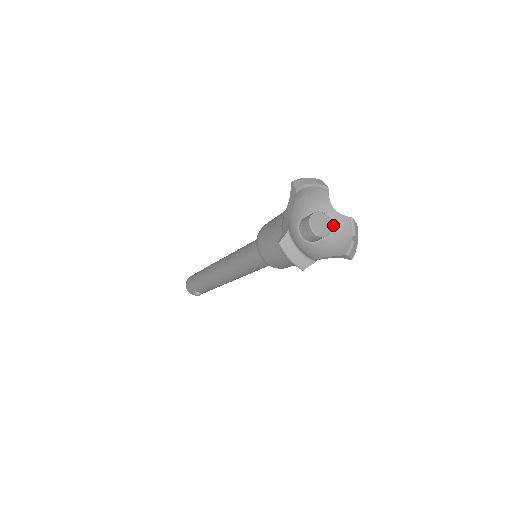
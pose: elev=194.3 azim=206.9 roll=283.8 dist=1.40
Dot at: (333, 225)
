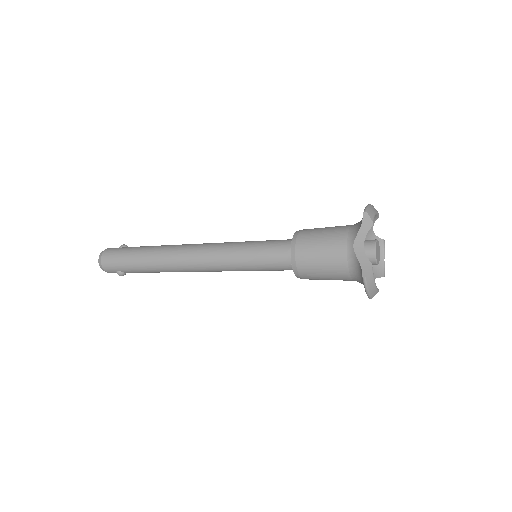
Dot at: occluded
